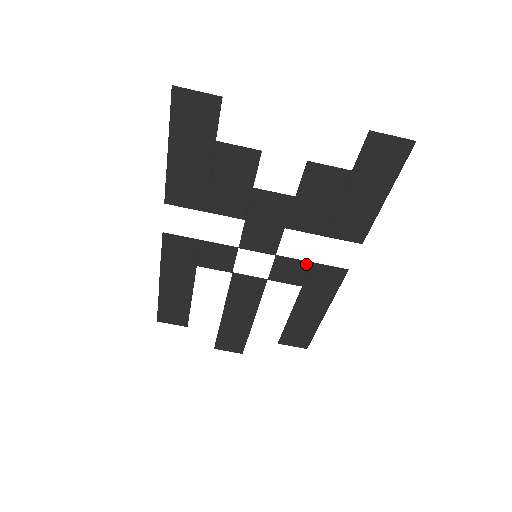
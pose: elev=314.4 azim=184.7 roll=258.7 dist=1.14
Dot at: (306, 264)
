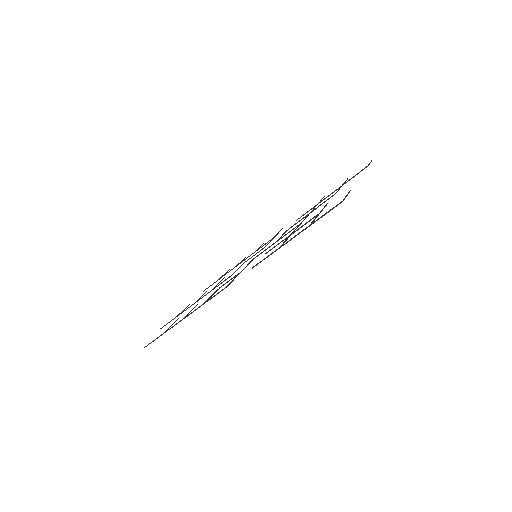
Dot at: (271, 240)
